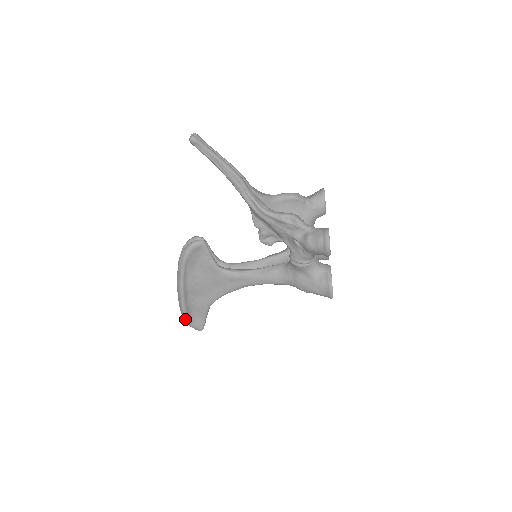
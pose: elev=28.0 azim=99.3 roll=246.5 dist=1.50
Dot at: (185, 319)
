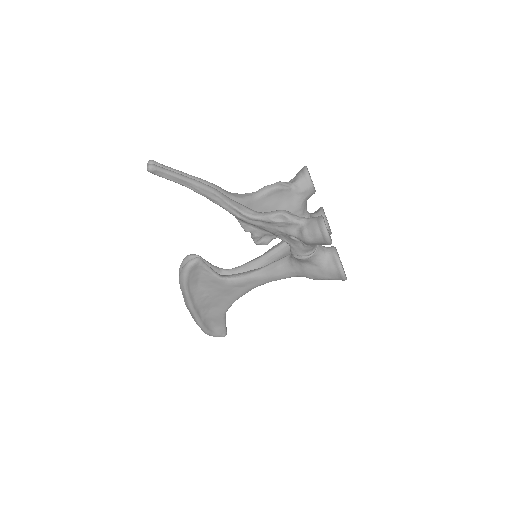
Dot at: (205, 332)
